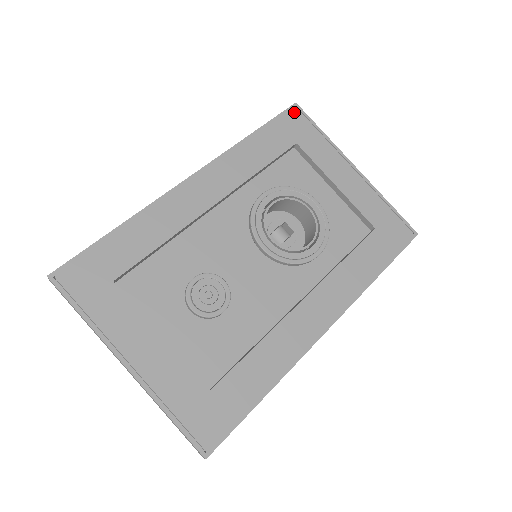
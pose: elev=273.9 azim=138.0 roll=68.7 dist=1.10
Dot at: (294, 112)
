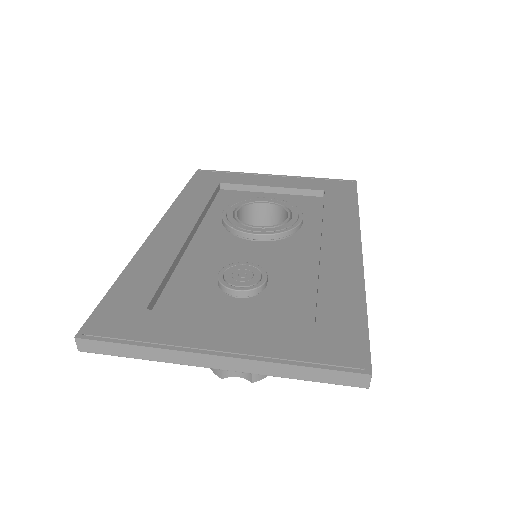
Dot at: (201, 173)
